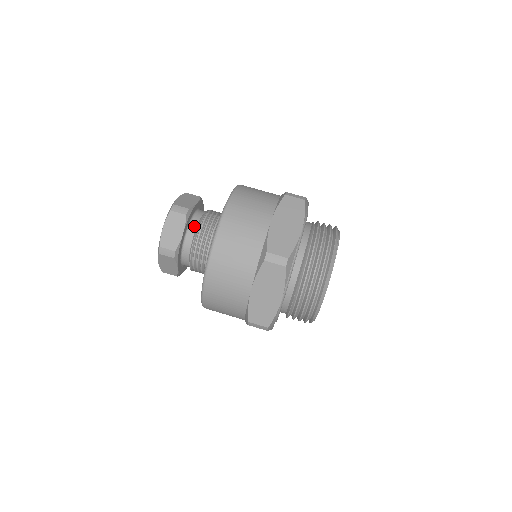
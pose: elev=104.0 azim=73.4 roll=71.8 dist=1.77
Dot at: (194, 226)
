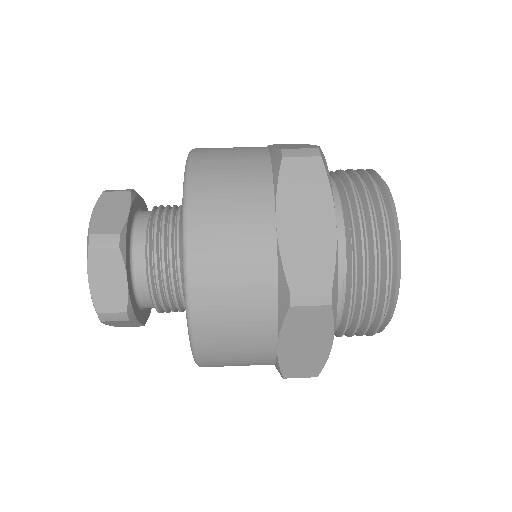
Dot at: (146, 214)
